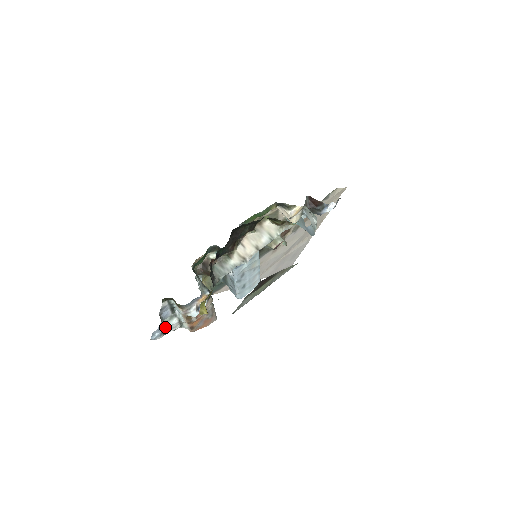
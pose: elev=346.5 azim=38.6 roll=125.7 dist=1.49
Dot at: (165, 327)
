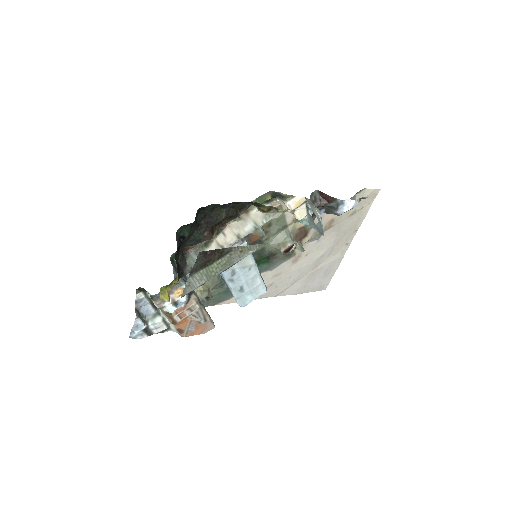
Dot at: (146, 325)
